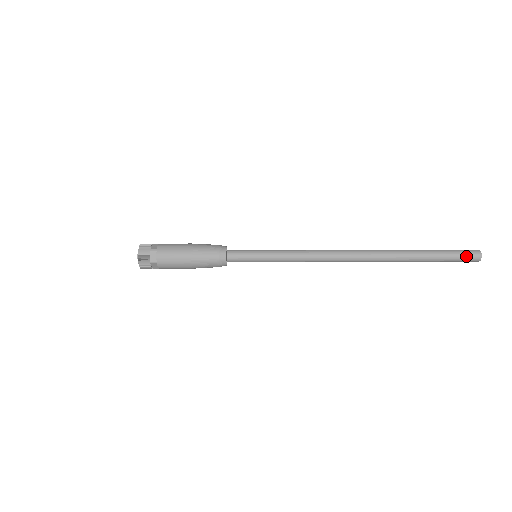
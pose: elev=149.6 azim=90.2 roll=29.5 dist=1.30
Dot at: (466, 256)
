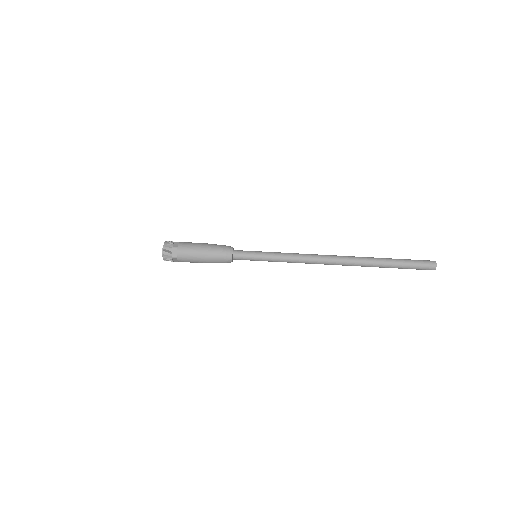
Dot at: occluded
